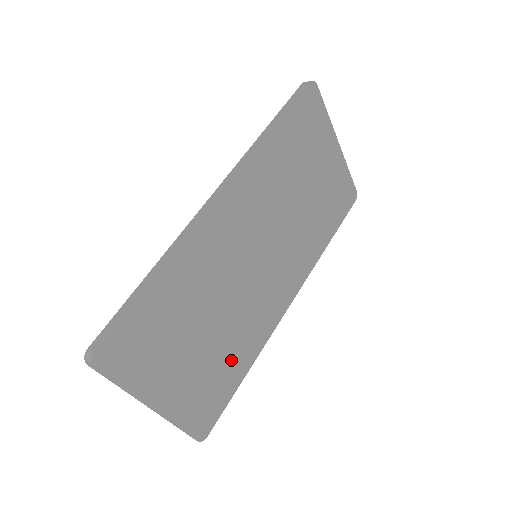
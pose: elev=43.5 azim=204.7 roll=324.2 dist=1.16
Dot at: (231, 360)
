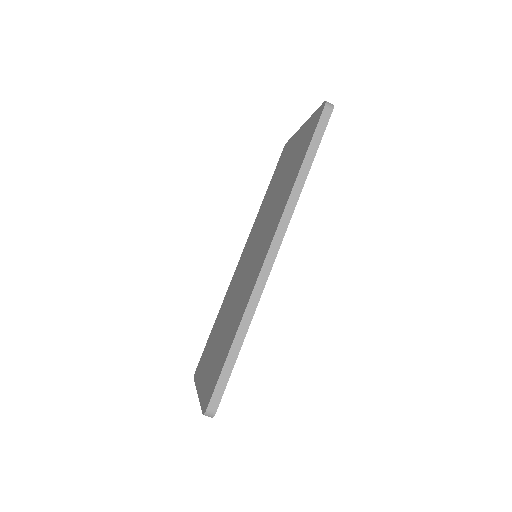
Dot at: occluded
